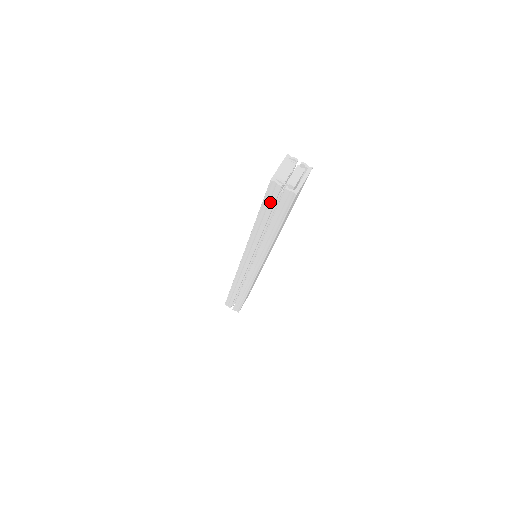
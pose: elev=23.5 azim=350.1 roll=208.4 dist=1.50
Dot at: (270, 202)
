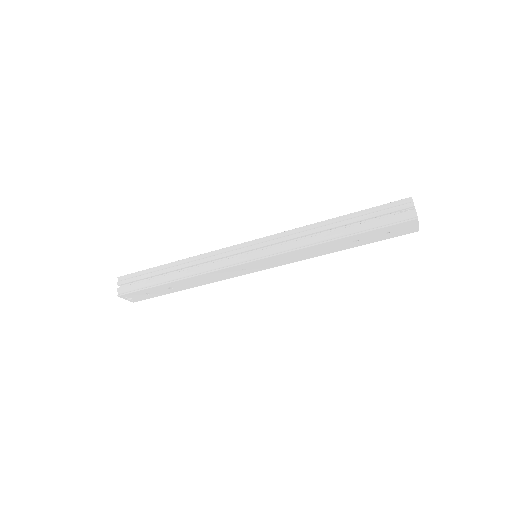
Dot at: (383, 210)
